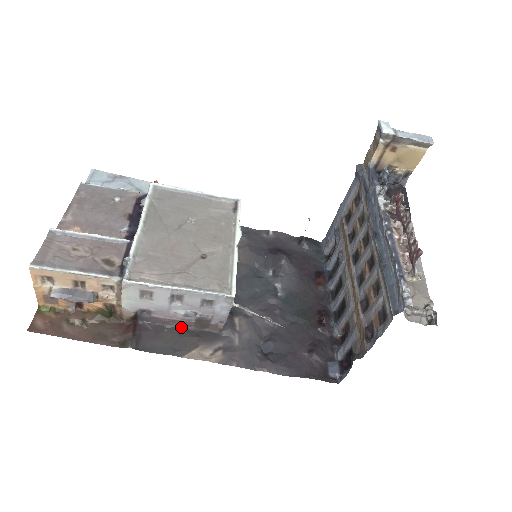
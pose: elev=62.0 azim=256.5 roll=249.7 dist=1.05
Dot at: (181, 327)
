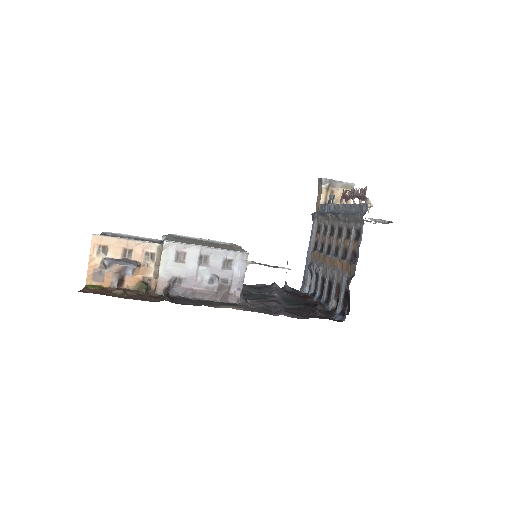
Dot at: (205, 300)
